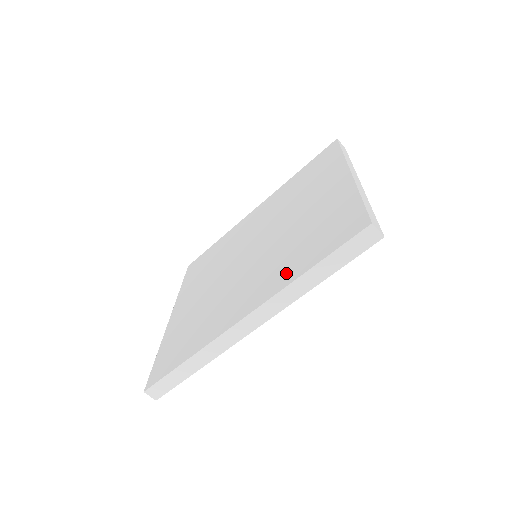
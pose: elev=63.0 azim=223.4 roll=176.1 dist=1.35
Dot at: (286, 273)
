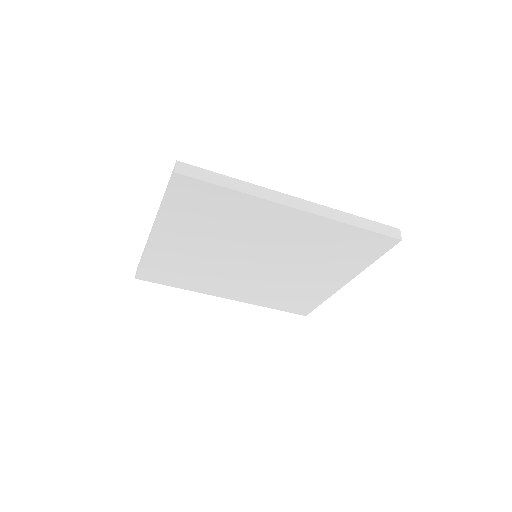
Dot at: occluded
